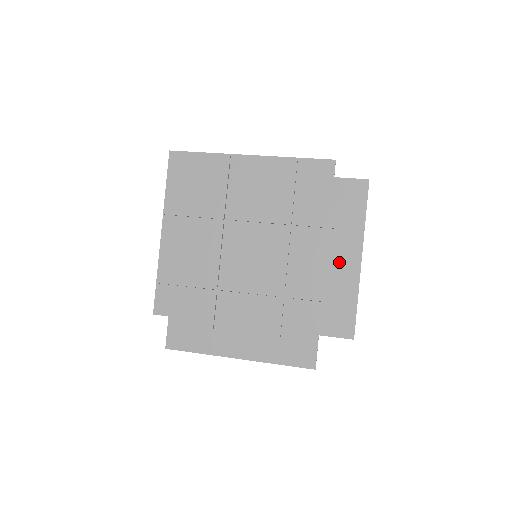
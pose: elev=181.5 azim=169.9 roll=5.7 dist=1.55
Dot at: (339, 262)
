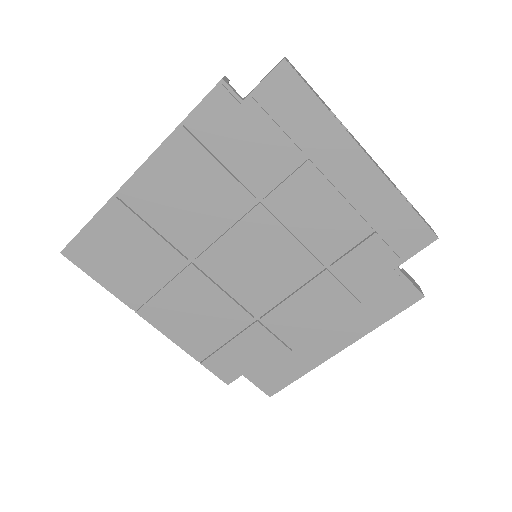
Dot at: (346, 183)
